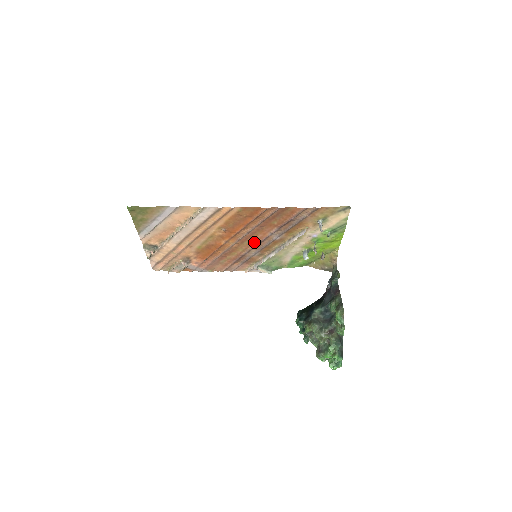
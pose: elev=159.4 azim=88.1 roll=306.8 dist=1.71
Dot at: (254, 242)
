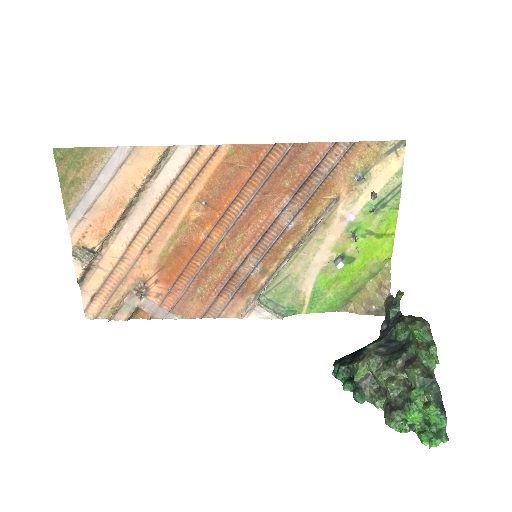
Dot at: (253, 235)
